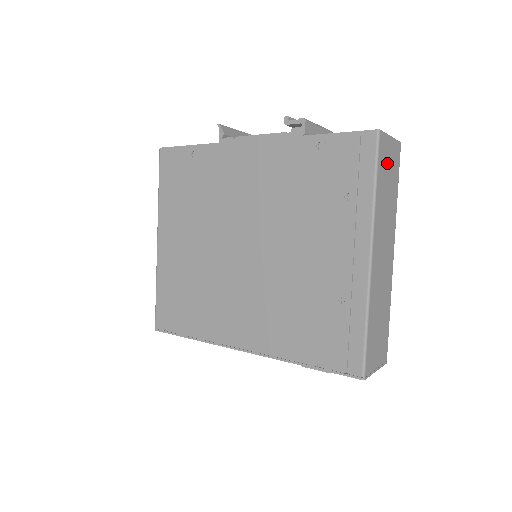
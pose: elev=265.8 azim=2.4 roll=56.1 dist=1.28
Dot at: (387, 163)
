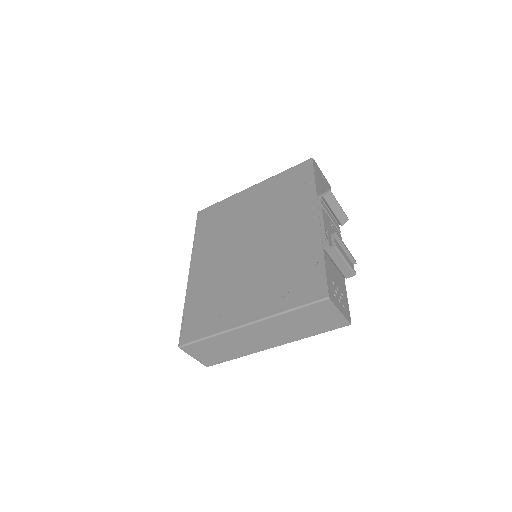
Dot at: (319, 315)
